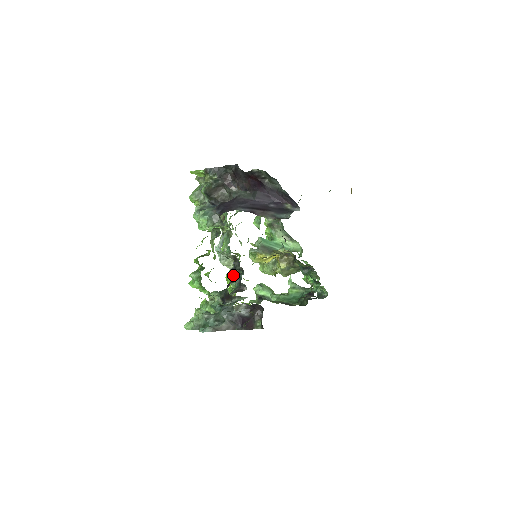
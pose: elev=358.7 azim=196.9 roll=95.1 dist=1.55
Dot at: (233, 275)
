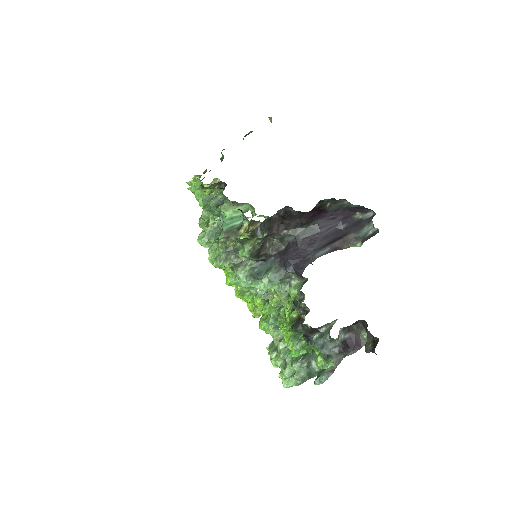
Dot at: occluded
